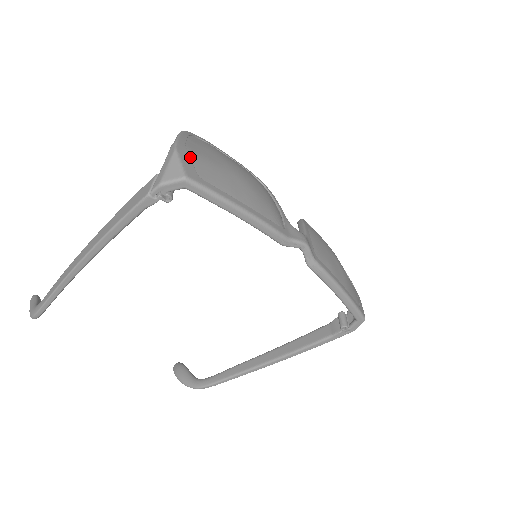
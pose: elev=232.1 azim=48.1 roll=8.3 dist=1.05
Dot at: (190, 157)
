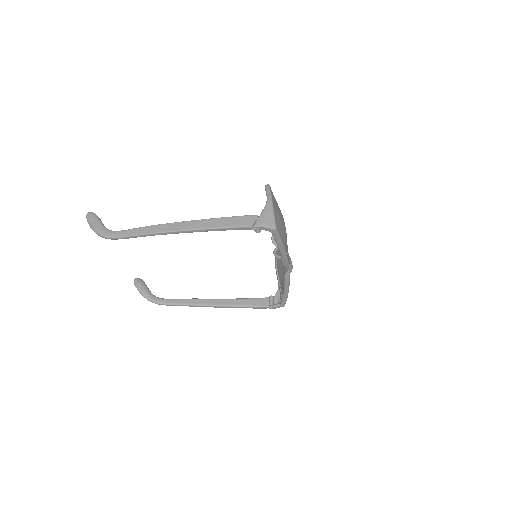
Dot at: (276, 212)
